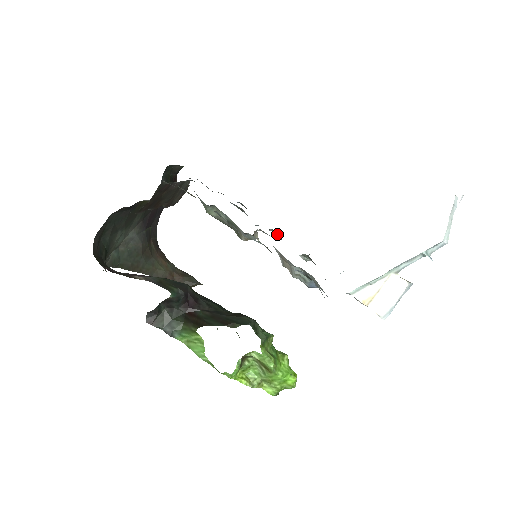
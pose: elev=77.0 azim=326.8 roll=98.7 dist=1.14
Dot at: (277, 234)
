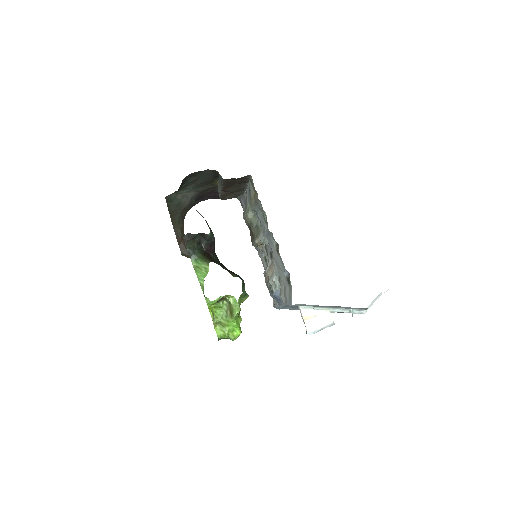
Dot at: occluded
